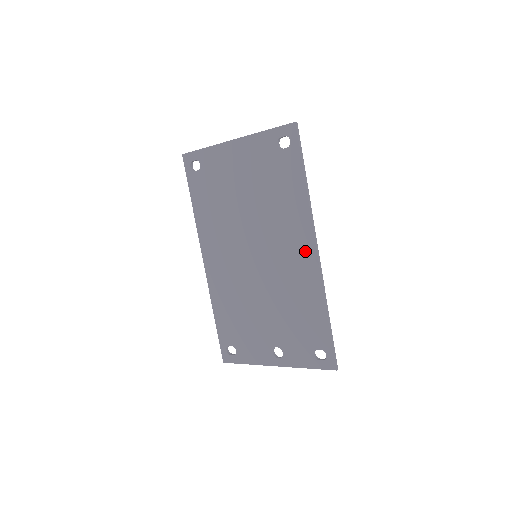
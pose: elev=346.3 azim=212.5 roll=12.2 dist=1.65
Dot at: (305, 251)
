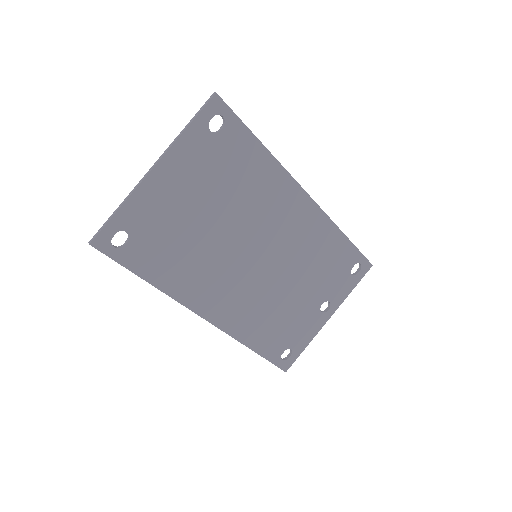
Dot at: (299, 205)
